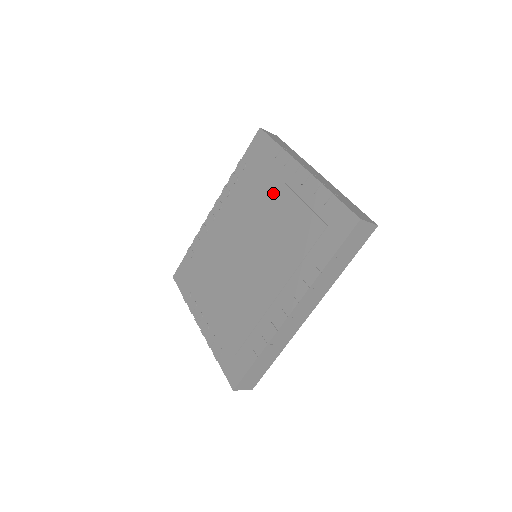
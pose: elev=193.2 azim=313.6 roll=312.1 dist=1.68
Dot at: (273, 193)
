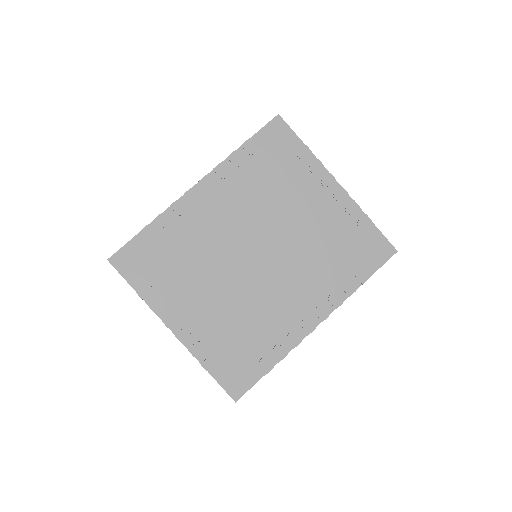
Dot at: (299, 198)
